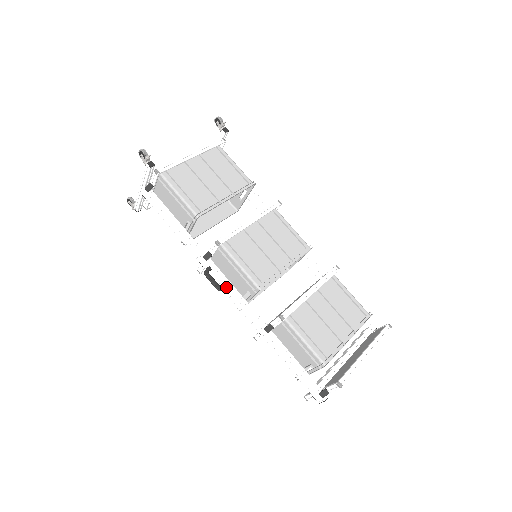
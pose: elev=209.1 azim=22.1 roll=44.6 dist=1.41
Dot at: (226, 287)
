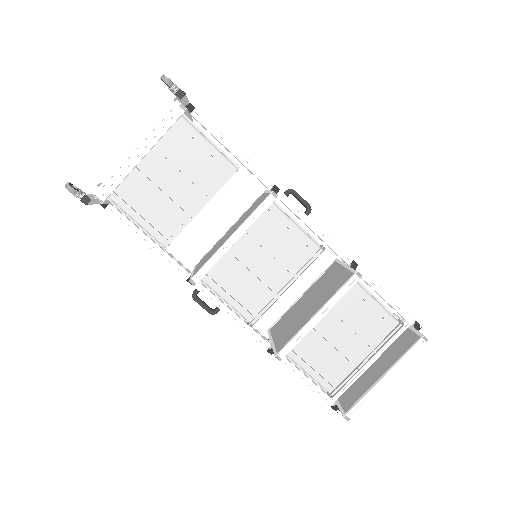
Dot at: (219, 310)
